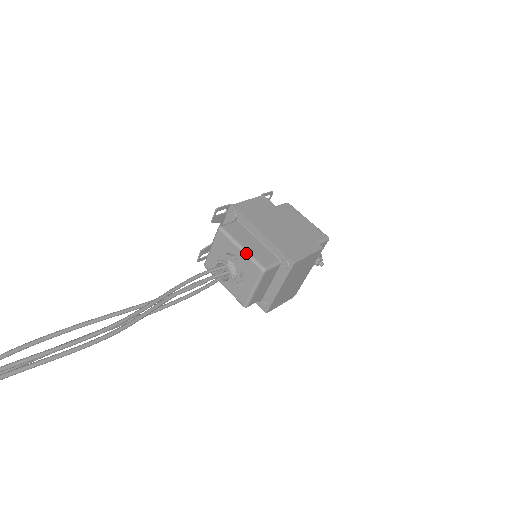
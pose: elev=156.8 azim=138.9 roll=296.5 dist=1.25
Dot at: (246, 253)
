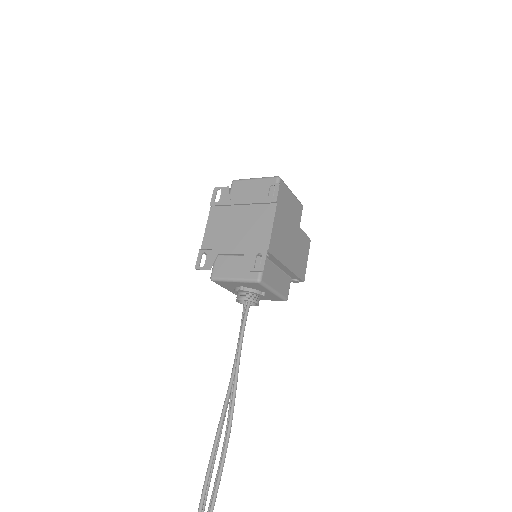
Dot at: (277, 295)
